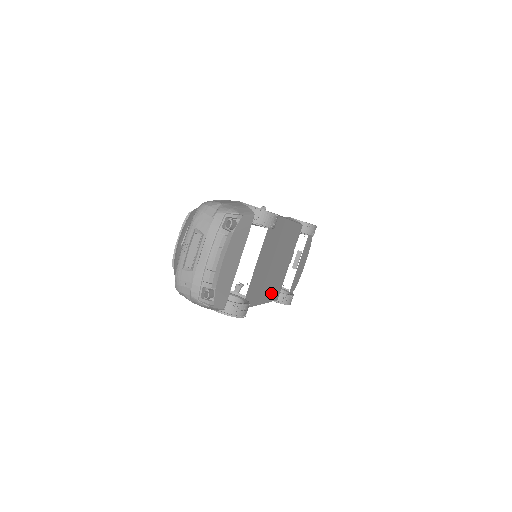
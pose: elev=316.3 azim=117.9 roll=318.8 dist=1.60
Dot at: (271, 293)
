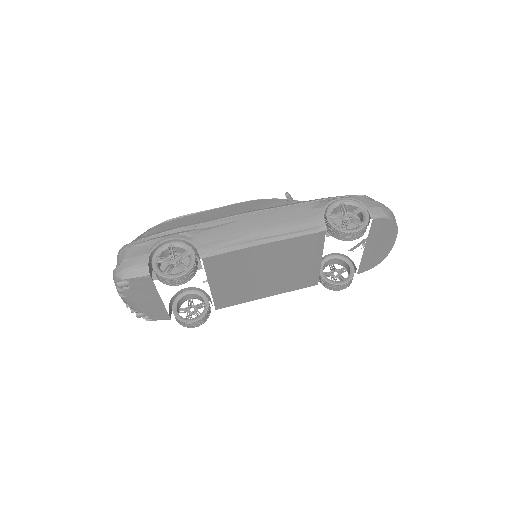
Dot at: (289, 286)
